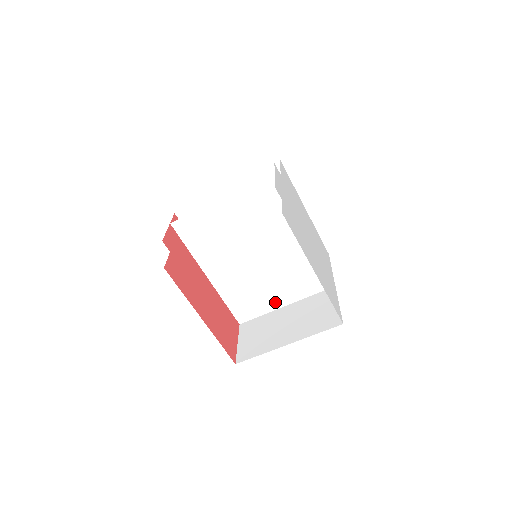
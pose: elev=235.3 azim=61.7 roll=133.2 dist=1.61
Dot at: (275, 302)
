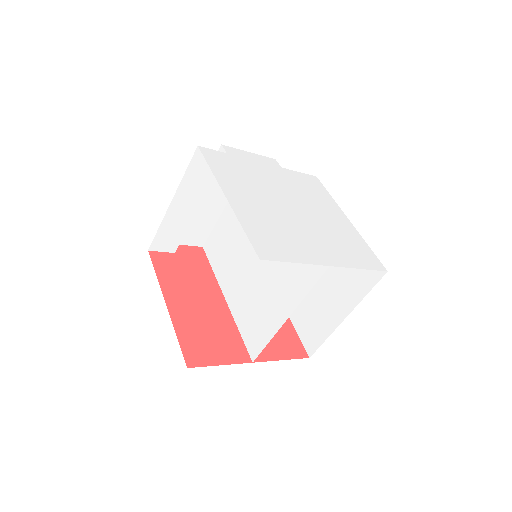
Dot at: (278, 316)
